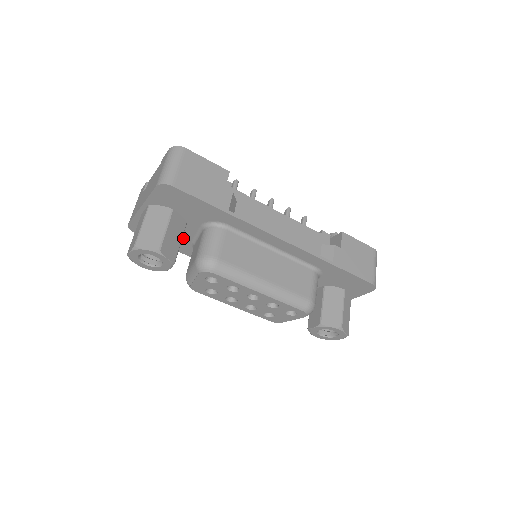
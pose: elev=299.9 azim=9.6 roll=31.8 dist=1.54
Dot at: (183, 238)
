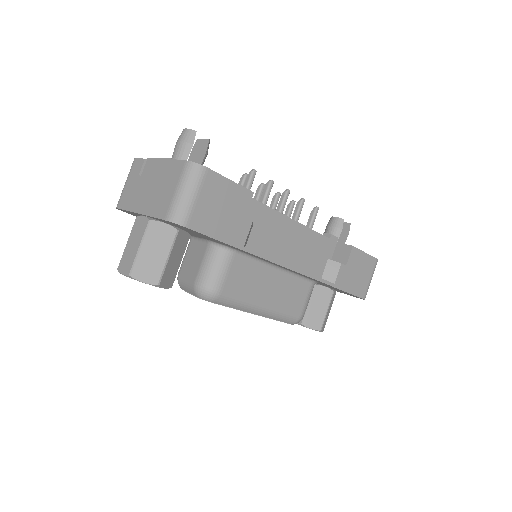
Dot at: occluded
